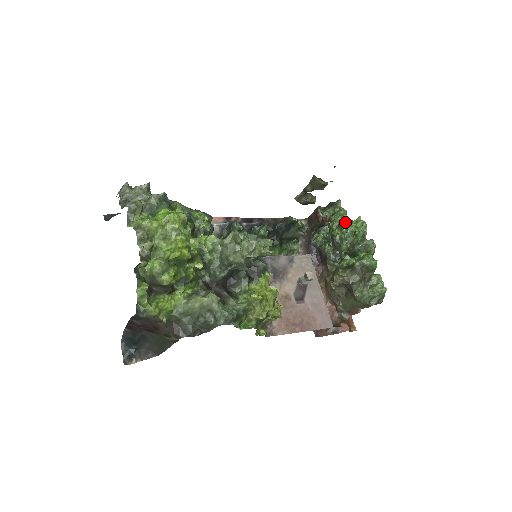
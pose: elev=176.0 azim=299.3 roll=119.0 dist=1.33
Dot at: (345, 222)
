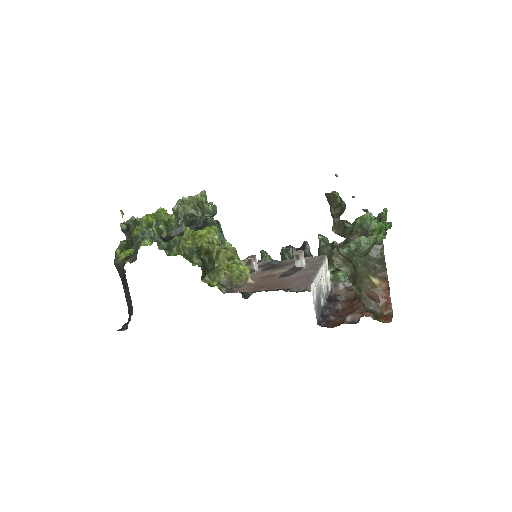
Dot at: occluded
